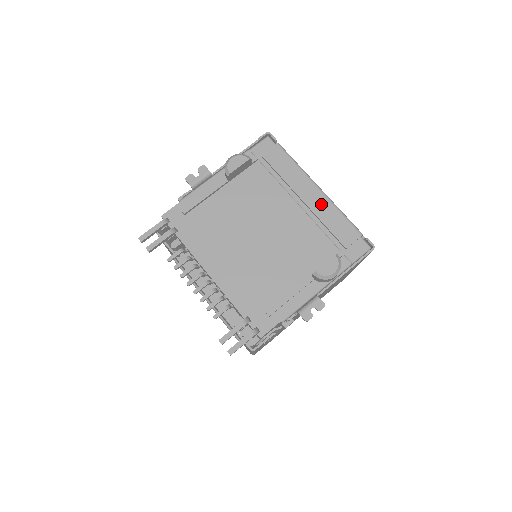
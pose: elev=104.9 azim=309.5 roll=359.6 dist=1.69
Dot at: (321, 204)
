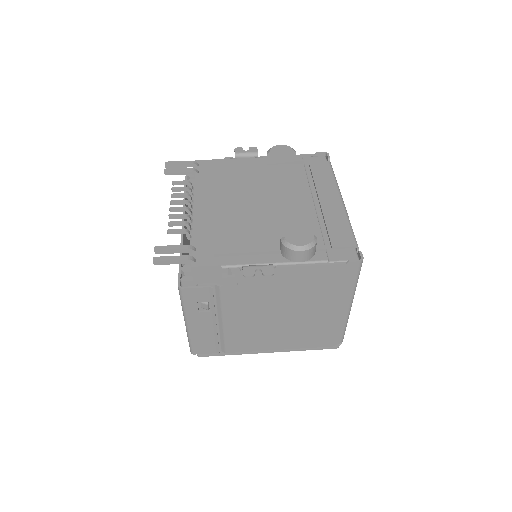
Dot at: (334, 209)
